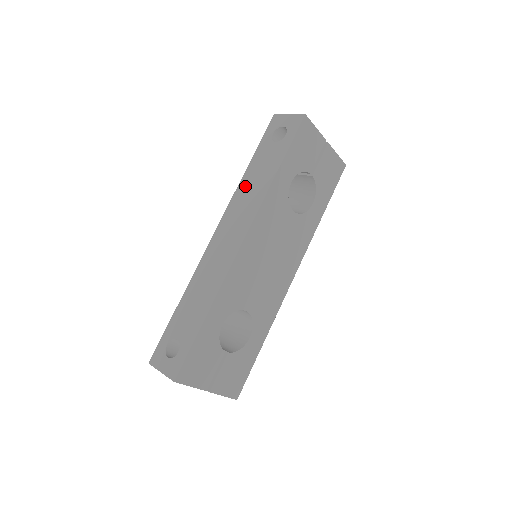
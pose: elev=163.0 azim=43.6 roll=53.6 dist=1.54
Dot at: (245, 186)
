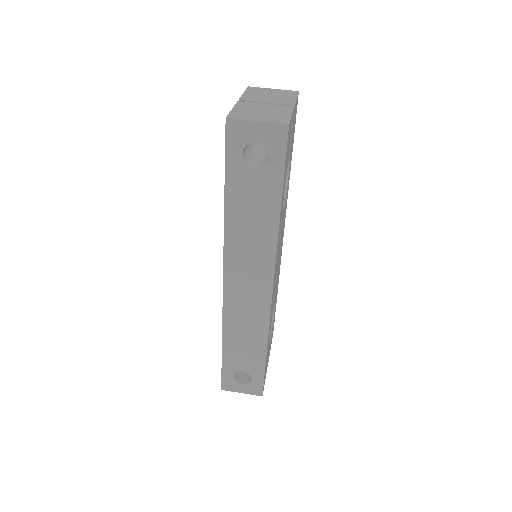
Dot at: (237, 229)
